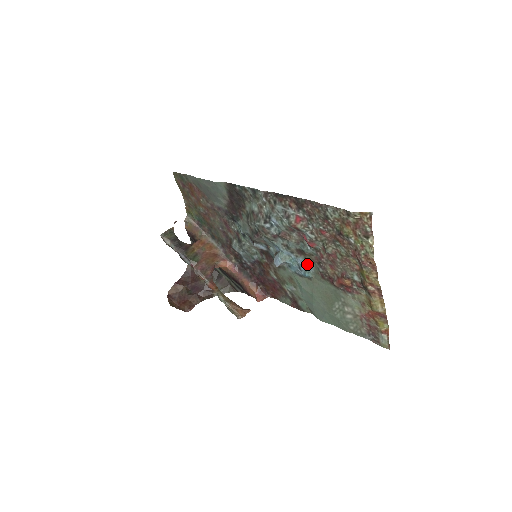
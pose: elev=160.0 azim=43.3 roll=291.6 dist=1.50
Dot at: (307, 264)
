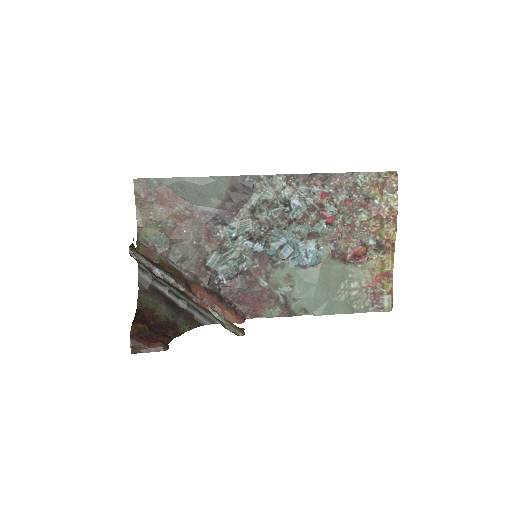
Dot at: (317, 248)
